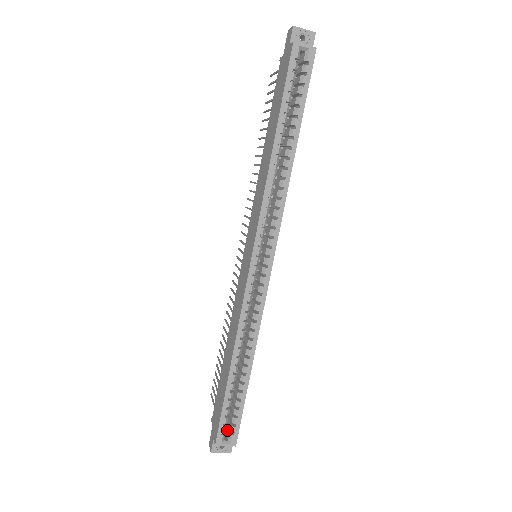
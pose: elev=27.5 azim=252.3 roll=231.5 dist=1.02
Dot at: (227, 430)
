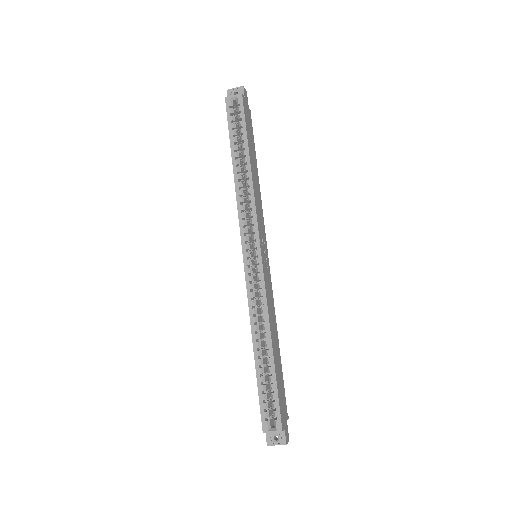
Dot at: occluded
